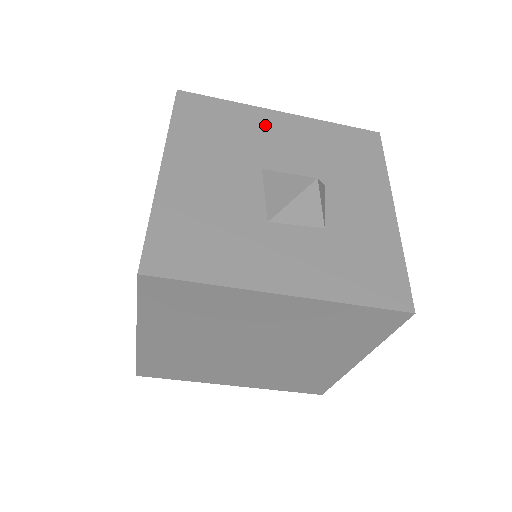
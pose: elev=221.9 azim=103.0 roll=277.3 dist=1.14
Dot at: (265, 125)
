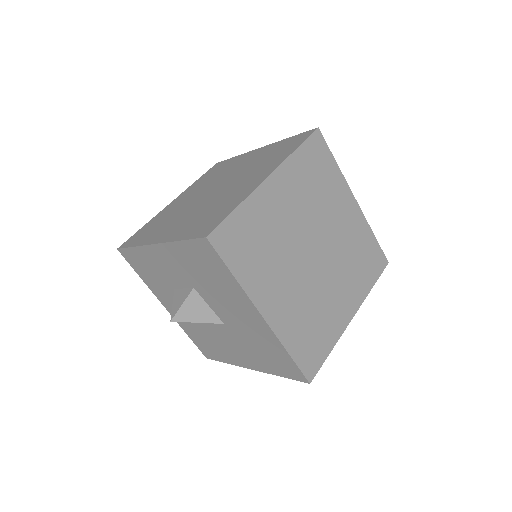
Dot at: occluded
